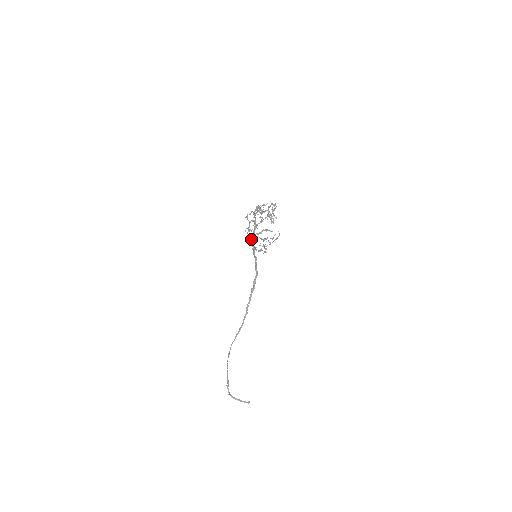
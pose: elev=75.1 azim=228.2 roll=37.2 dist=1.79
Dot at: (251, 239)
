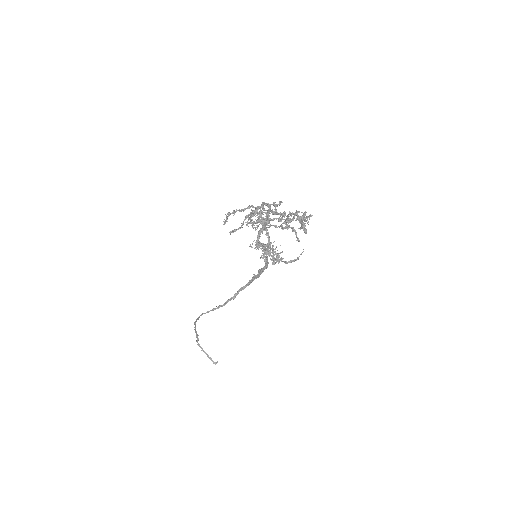
Dot at: occluded
